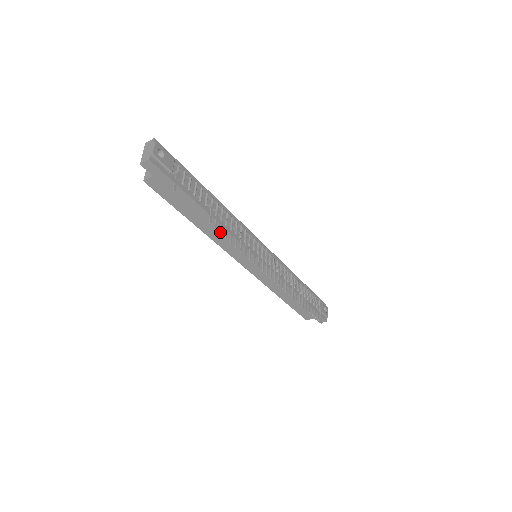
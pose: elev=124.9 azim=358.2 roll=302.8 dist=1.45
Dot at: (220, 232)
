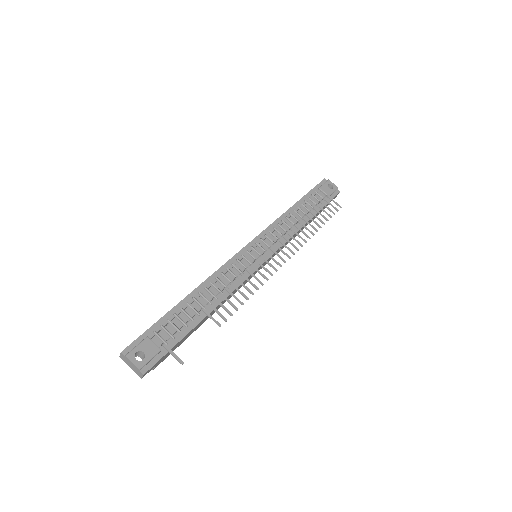
Dot at: occluded
